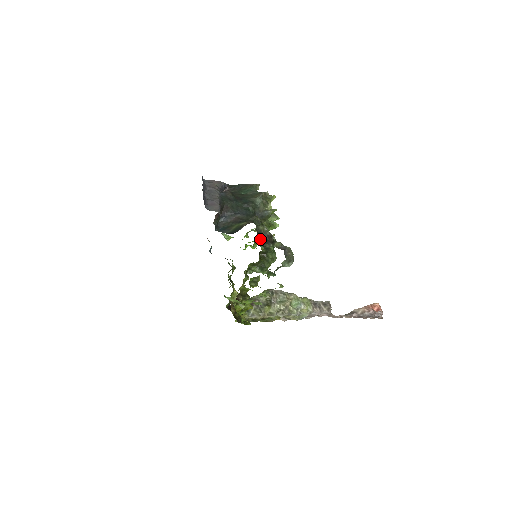
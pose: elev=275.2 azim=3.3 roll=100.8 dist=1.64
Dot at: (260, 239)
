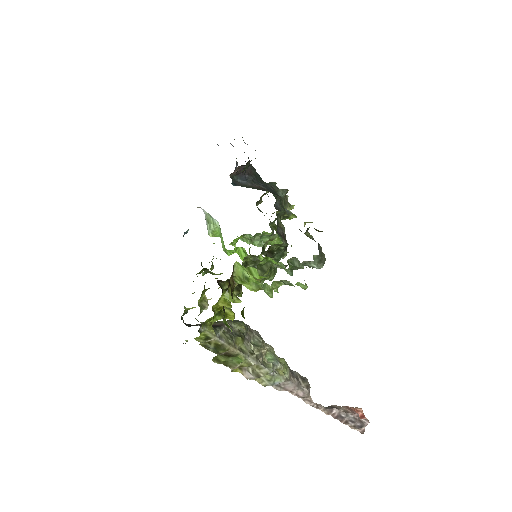
Dot at: occluded
